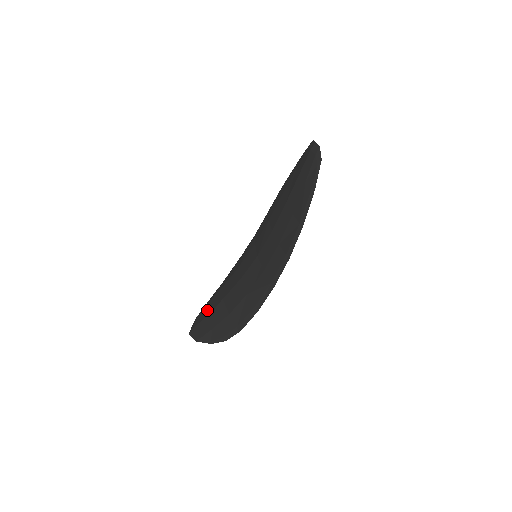
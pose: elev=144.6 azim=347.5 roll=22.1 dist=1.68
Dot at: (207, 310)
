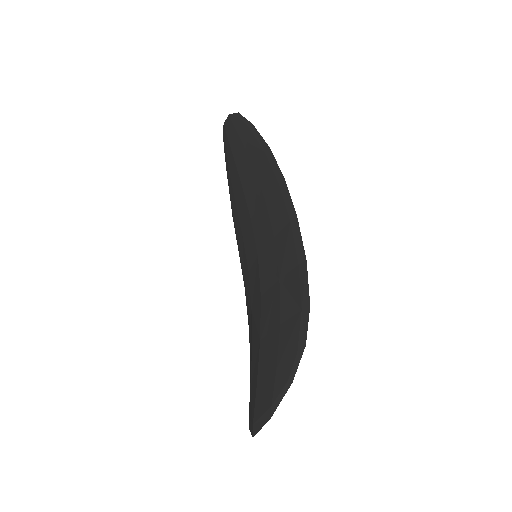
Dot at: (253, 385)
